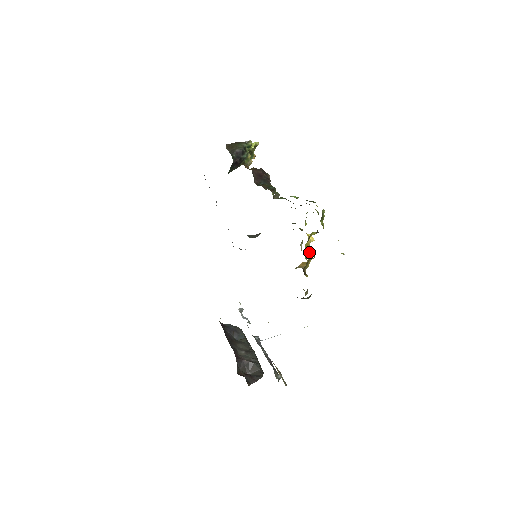
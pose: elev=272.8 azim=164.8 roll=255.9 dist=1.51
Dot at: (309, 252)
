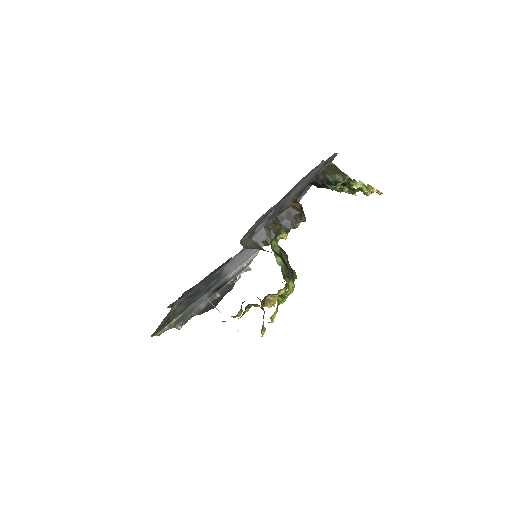
Dot at: (267, 301)
